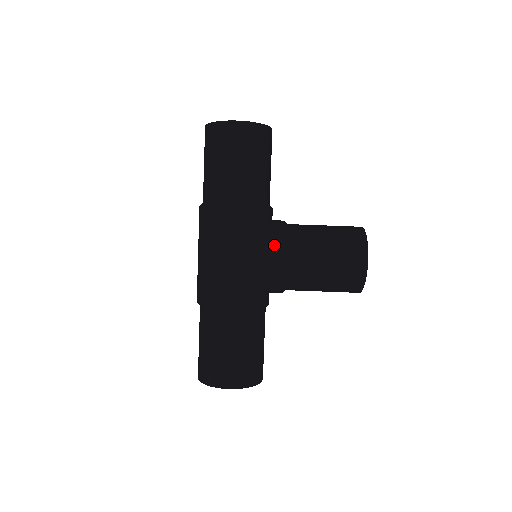
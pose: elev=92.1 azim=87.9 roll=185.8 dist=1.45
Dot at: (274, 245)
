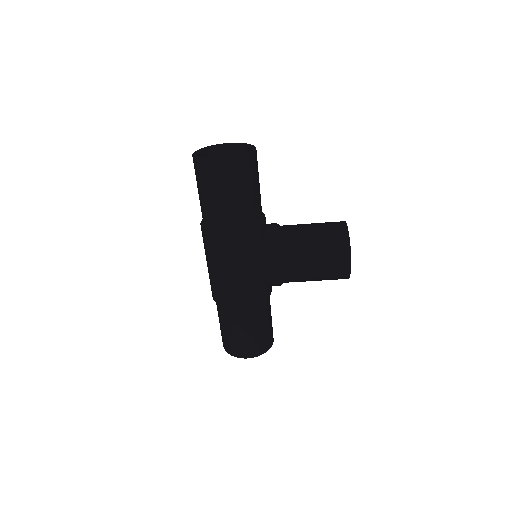
Dot at: (269, 260)
